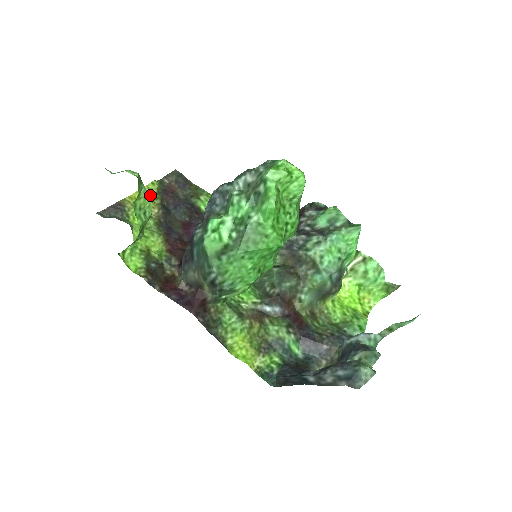
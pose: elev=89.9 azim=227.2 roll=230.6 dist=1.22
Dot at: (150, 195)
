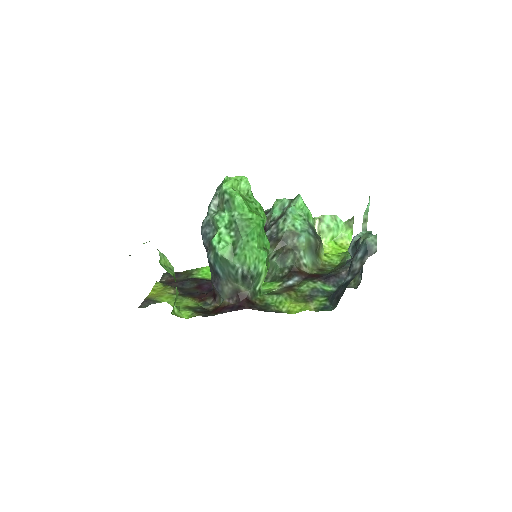
Dot at: (161, 288)
